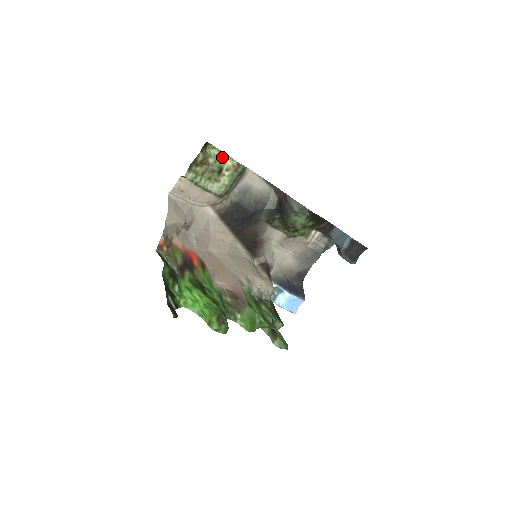
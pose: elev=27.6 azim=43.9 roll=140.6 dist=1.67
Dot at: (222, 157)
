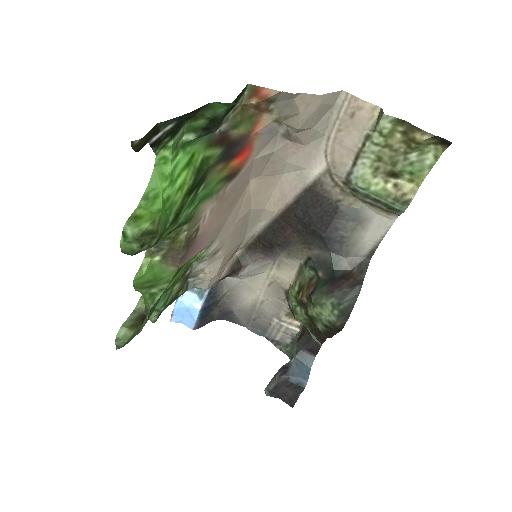
Dot at: (419, 173)
